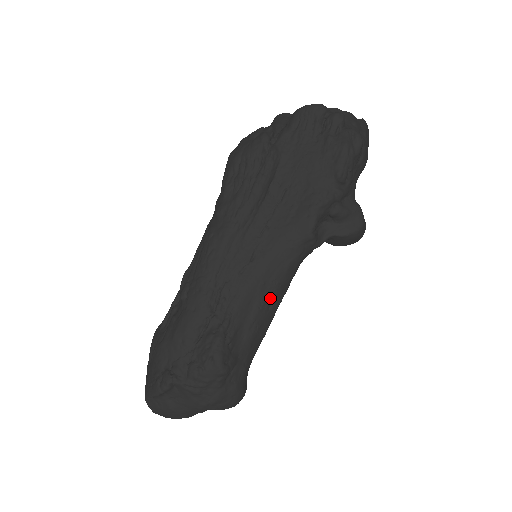
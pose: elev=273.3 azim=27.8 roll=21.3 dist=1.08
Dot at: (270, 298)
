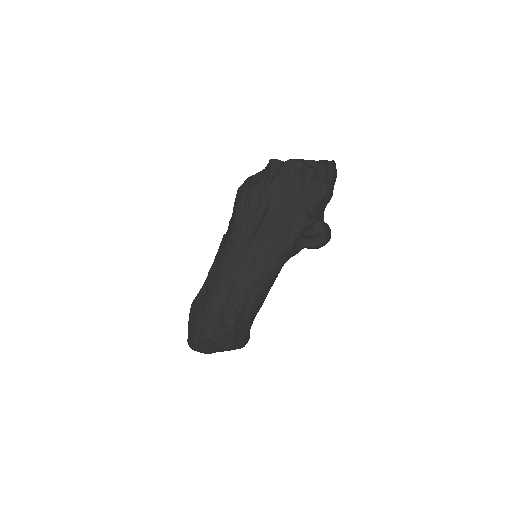
Dot at: (264, 287)
